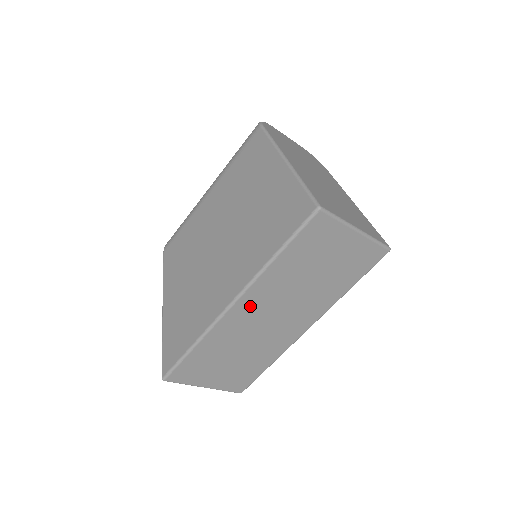
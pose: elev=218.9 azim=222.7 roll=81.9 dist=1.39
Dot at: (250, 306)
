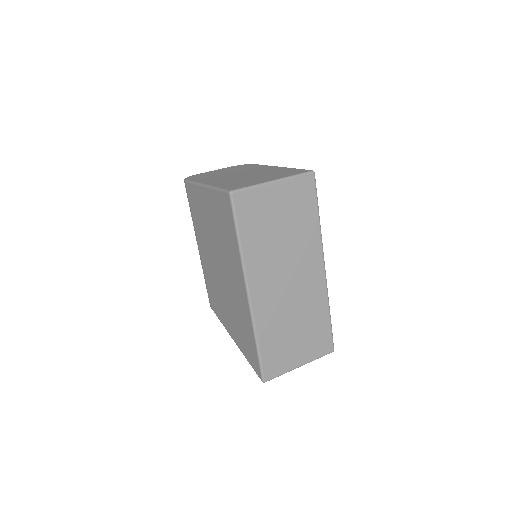
Dot at: (262, 287)
